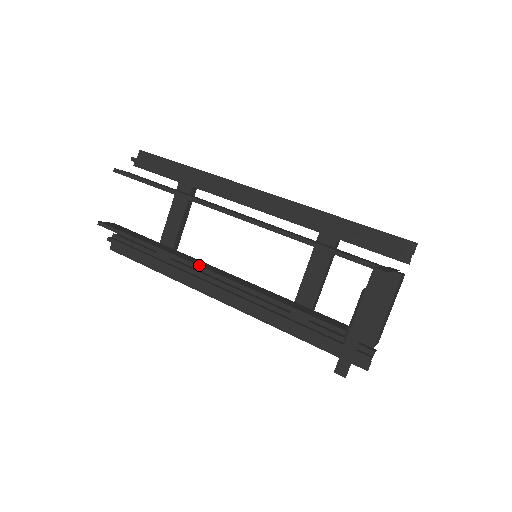
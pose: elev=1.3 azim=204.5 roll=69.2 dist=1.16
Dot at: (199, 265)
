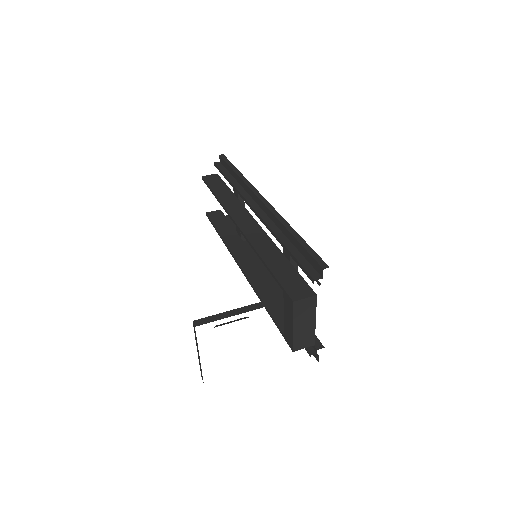
Dot at: (235, 257)
